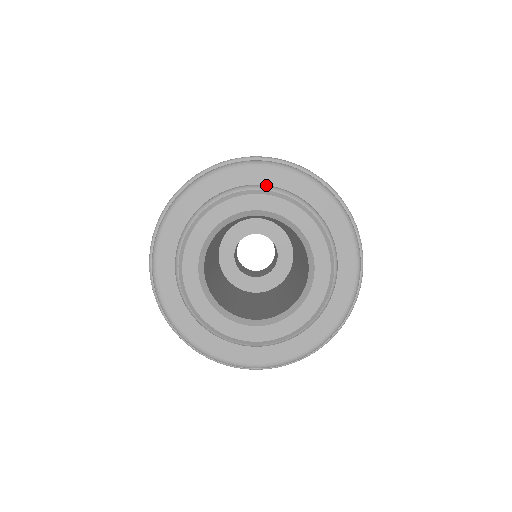
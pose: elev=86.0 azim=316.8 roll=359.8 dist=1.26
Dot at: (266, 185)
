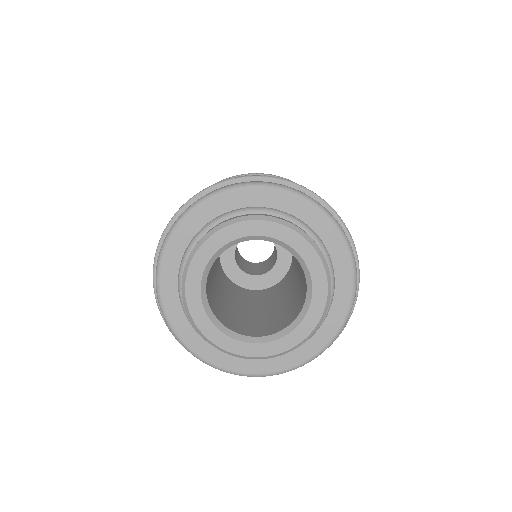
Dot at: (324, 244)
